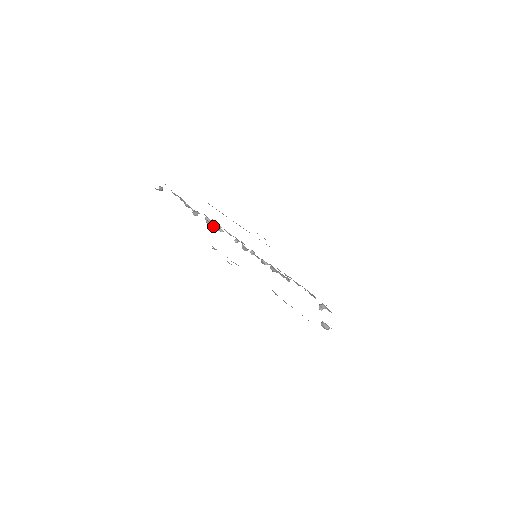
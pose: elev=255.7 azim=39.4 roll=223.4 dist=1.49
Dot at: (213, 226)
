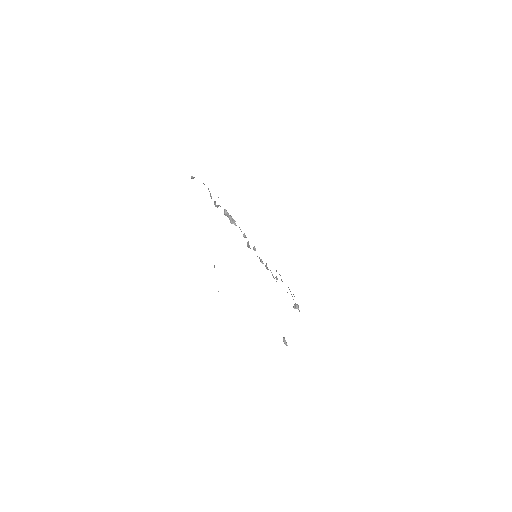
Dot at: (229, 218)
